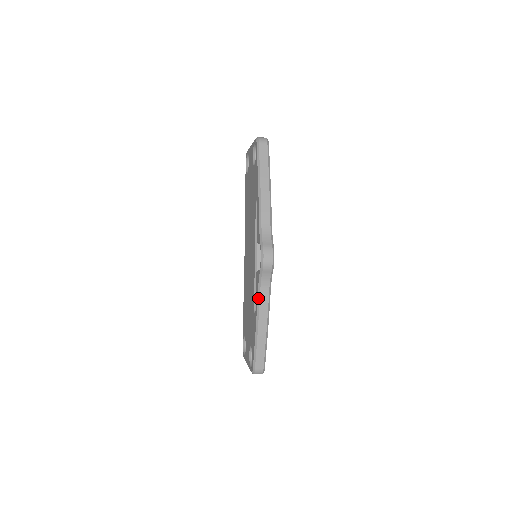
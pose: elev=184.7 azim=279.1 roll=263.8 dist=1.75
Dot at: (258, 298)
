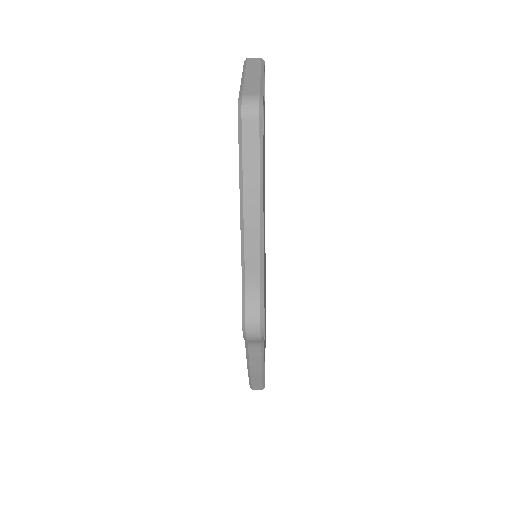
Dot at: (246, 351)
